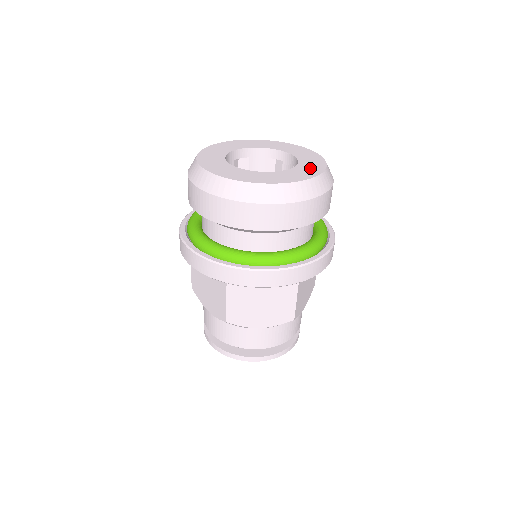
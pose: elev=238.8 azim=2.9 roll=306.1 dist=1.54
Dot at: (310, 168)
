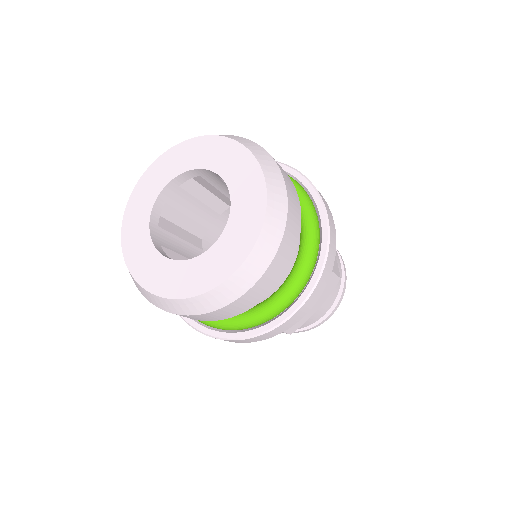
Dot at: (227, 254)
